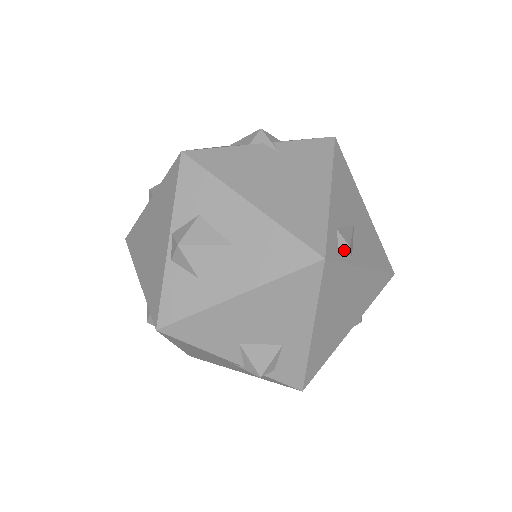
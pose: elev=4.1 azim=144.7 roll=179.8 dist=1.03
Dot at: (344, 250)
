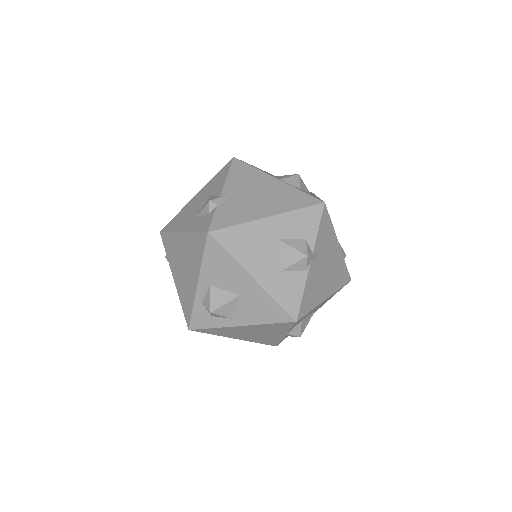
Dot at: (344, 258)
